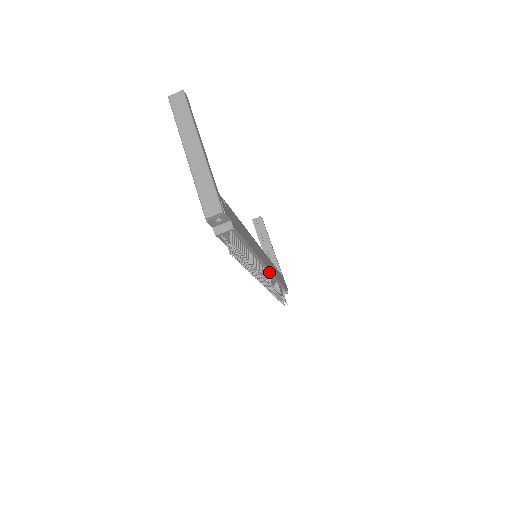
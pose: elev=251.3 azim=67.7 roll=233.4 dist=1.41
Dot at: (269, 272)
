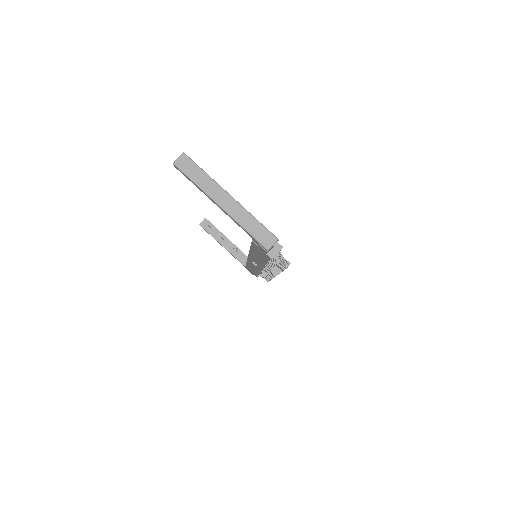
Dot at: occluded
